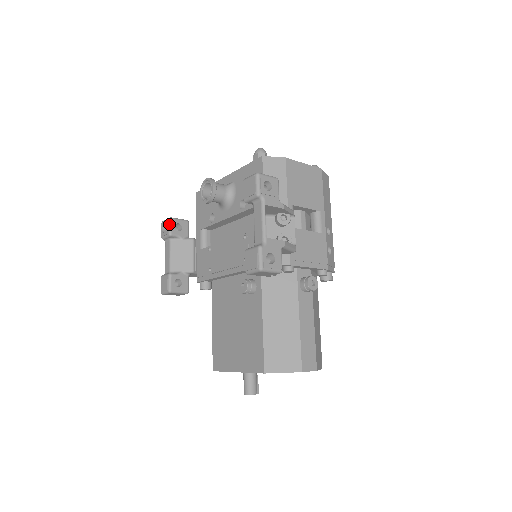
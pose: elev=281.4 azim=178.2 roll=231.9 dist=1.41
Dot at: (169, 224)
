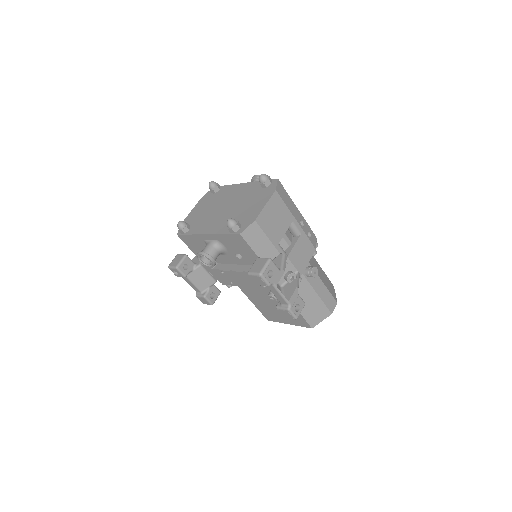
Dot at: (179, 272)
